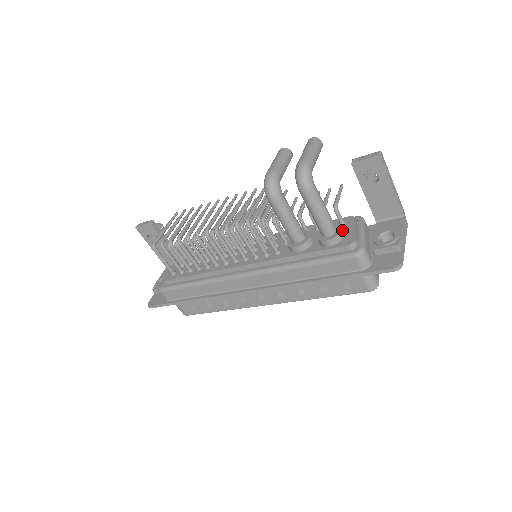
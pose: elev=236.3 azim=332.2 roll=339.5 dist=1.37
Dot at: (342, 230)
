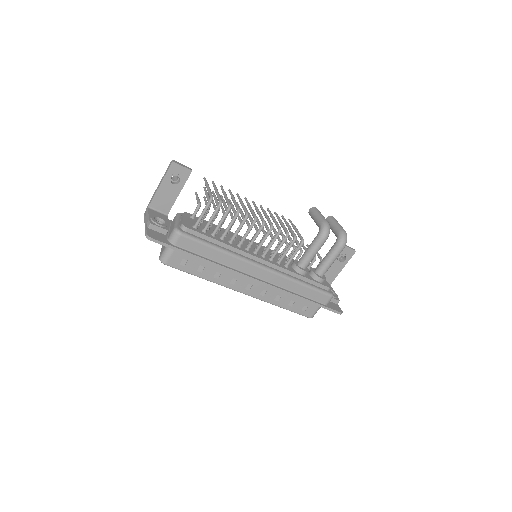
Dot at: (325, 277)
